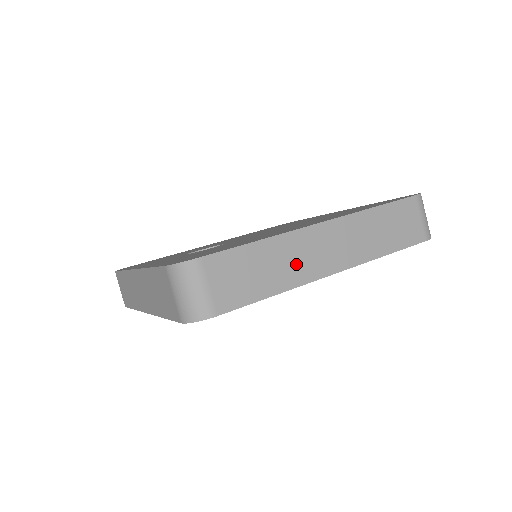
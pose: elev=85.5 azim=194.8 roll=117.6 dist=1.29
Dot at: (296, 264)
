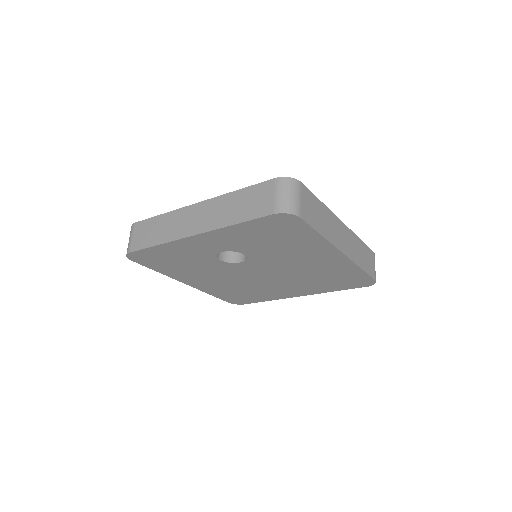
Dot at: (331, 230)
